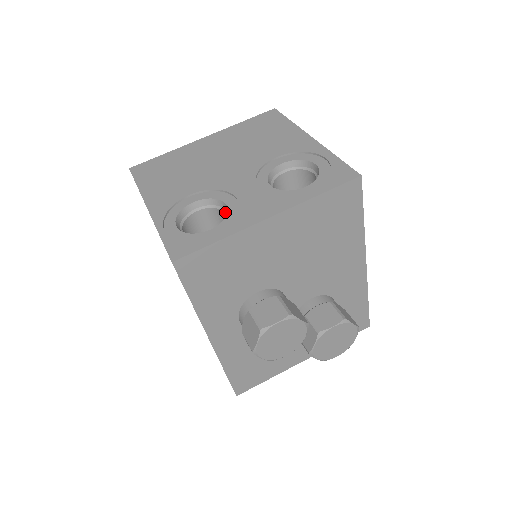
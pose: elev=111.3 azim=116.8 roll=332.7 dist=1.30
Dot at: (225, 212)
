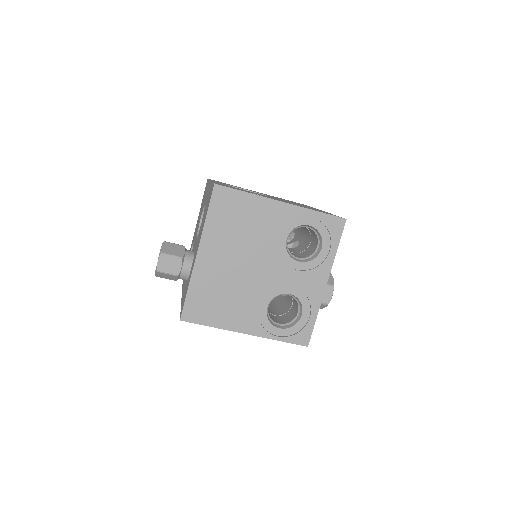
Dot at: occluded
